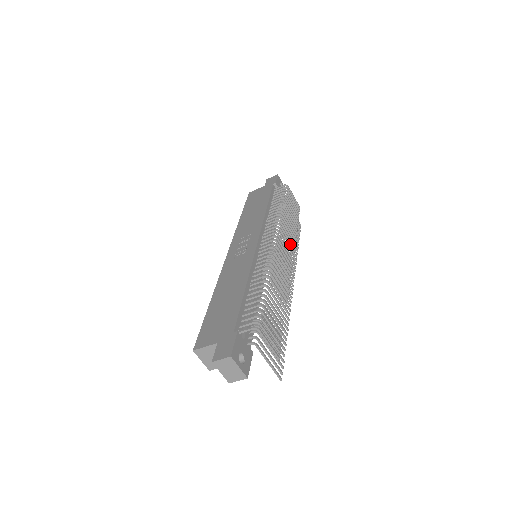
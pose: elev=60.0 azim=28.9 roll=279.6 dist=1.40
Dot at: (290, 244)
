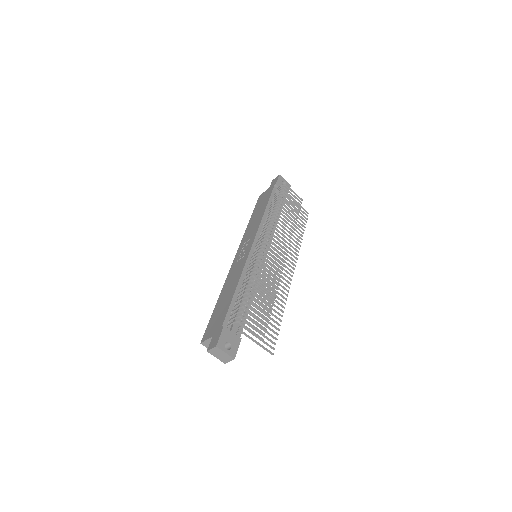
Dot at: occluded
